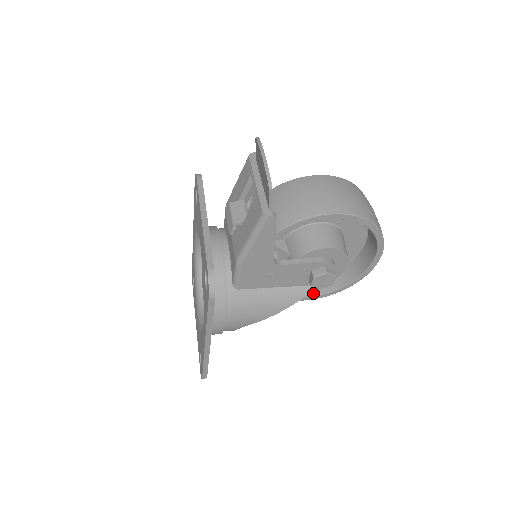
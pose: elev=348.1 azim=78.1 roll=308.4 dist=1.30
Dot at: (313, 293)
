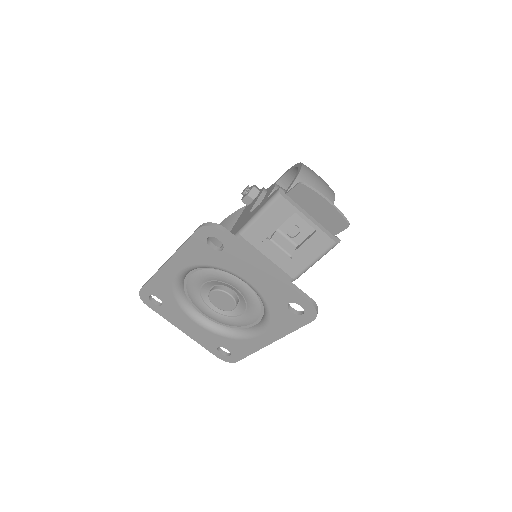
Dot at: occluded
